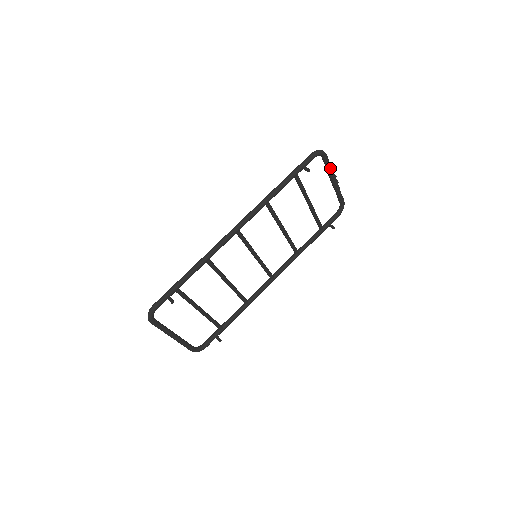
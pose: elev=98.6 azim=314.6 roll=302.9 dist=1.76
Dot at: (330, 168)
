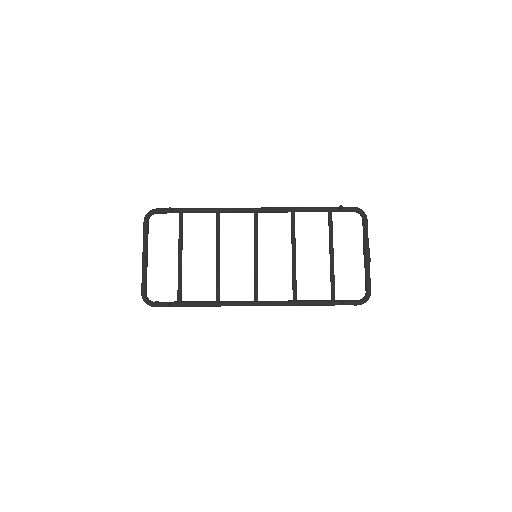
Dot at: (366, 235)
